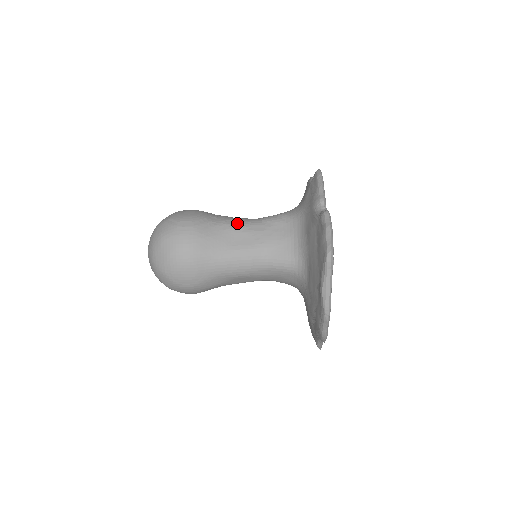
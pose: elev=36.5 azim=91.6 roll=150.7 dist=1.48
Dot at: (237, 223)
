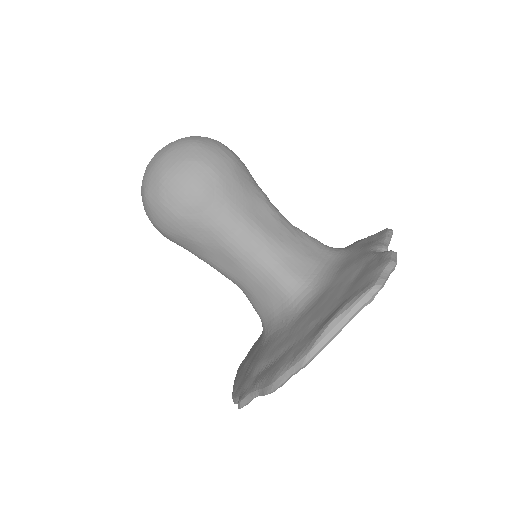
Dot at: (273, 205)
